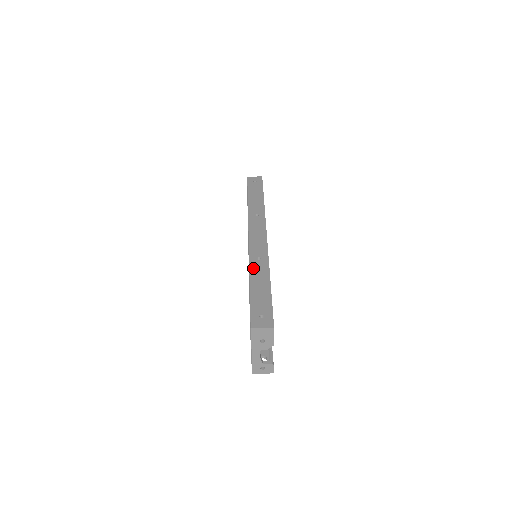
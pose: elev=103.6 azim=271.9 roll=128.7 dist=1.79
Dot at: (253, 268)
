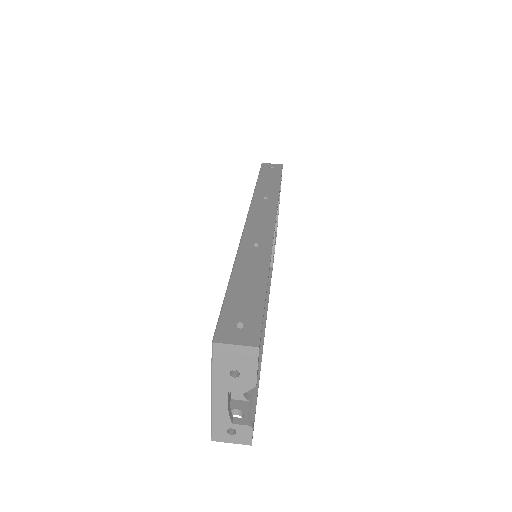
Dot at: (243, 255)
